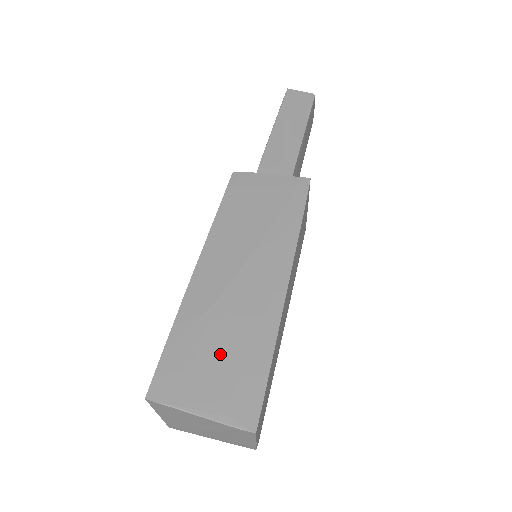
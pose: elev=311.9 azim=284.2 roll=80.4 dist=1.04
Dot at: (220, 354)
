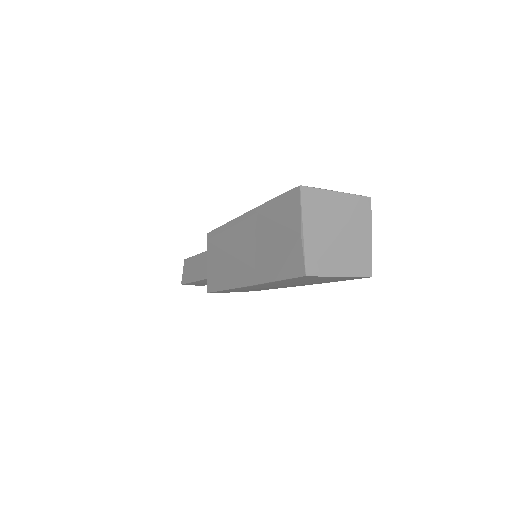
Dot at: occluded
